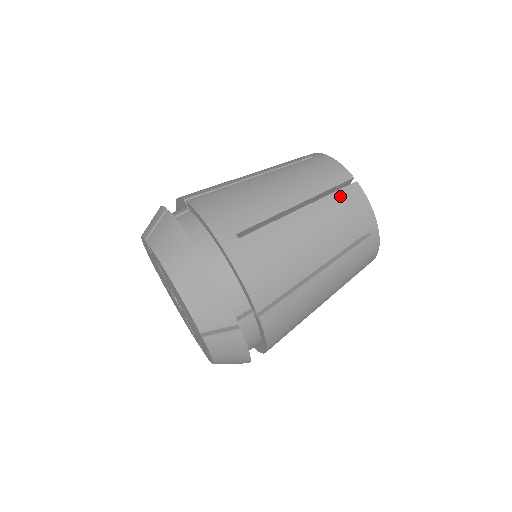
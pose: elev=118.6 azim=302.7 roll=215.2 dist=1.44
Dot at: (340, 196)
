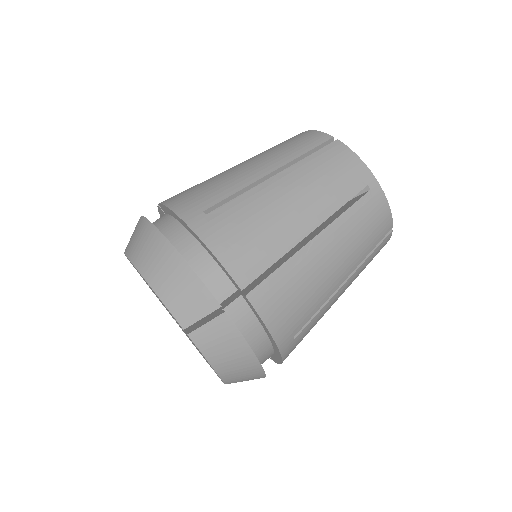
Dot at: (320, 156)
